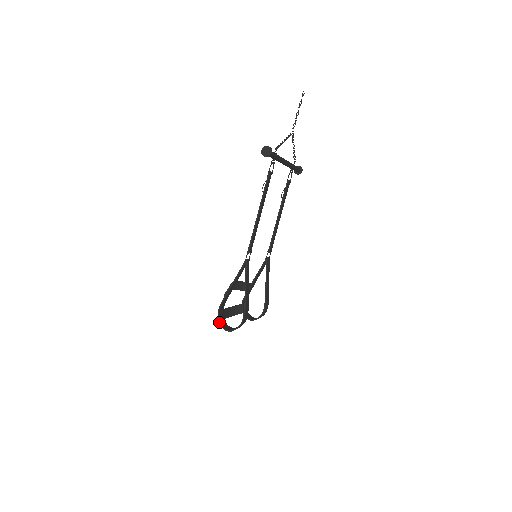
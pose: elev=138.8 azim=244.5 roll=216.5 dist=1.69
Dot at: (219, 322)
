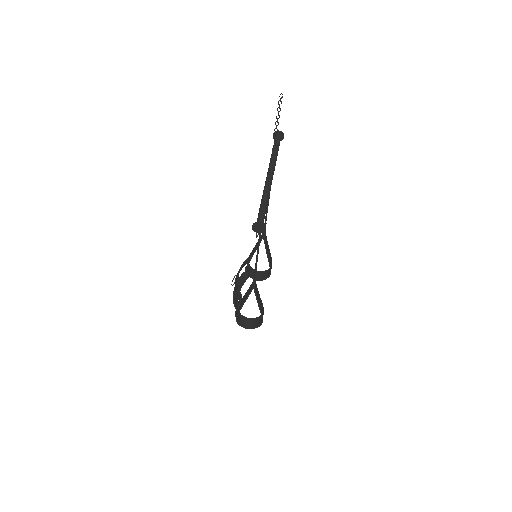
Dot at: (239, 325)
